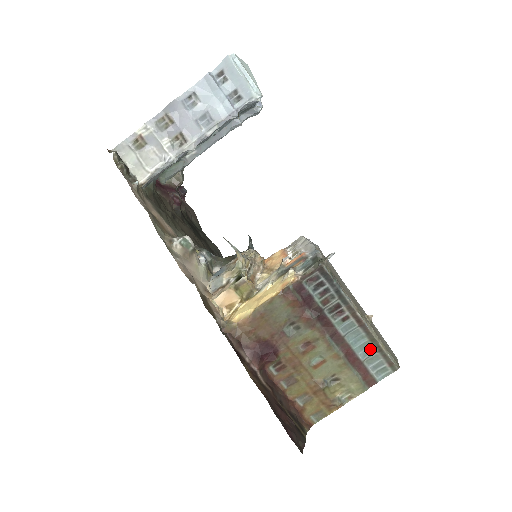
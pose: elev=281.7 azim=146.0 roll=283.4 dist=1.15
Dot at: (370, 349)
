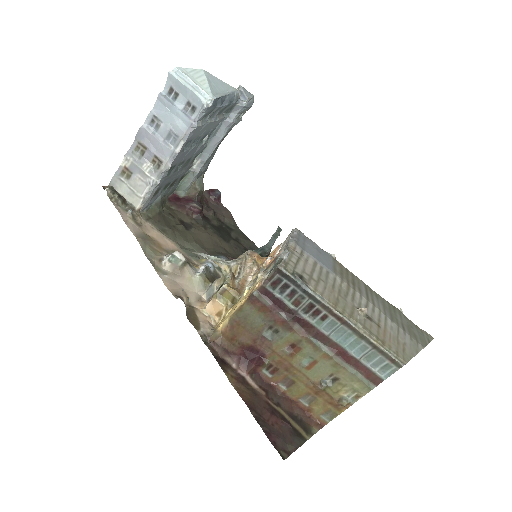
Dot at: (363, 346)
